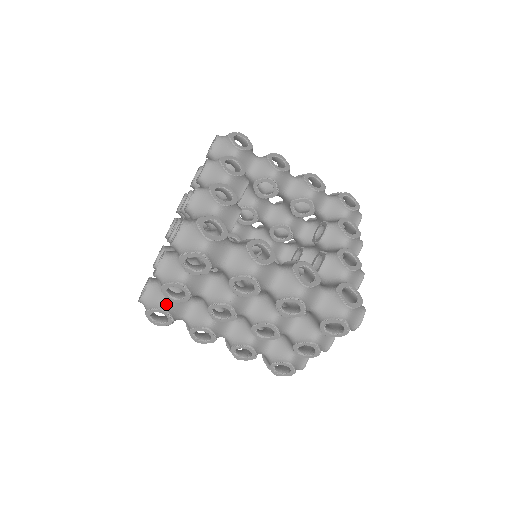
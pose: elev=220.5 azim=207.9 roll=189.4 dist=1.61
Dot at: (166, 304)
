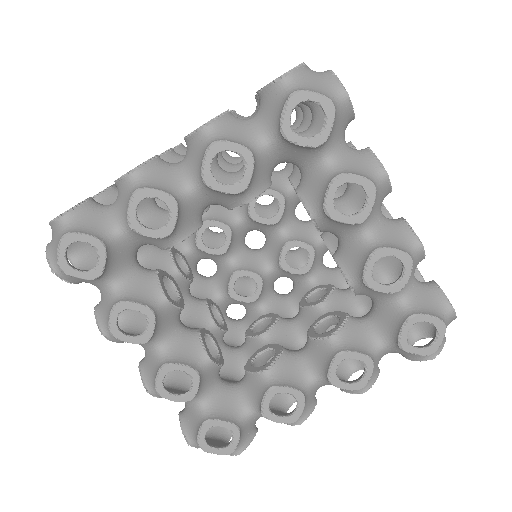
Dot at: occluded
